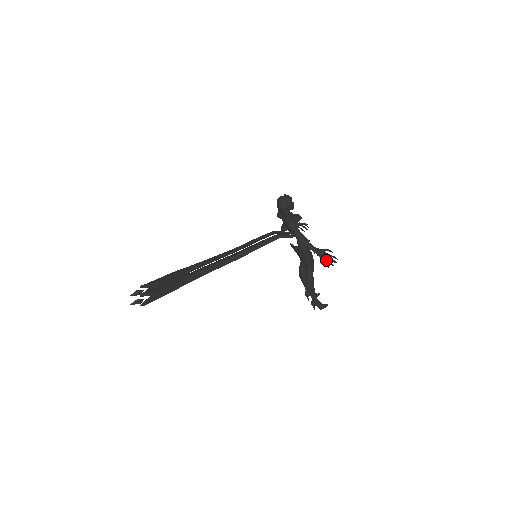
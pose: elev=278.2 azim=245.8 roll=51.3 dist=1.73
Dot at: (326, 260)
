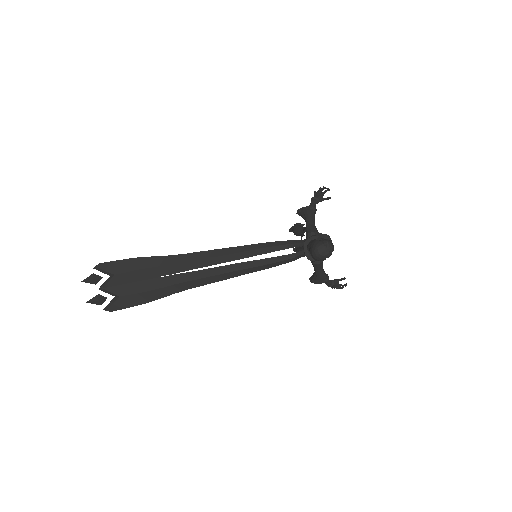
Dot at: occluded
